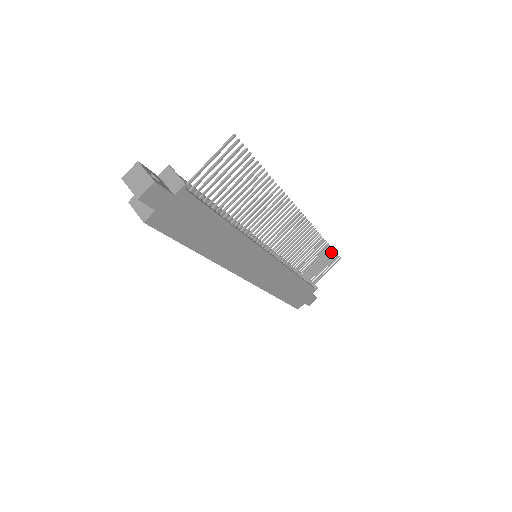
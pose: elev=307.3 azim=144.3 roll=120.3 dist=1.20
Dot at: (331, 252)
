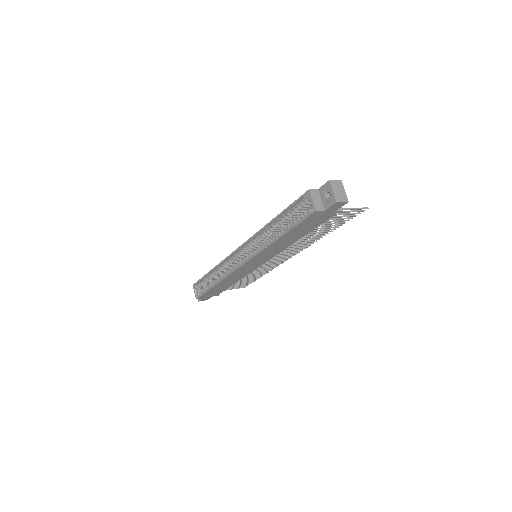
Dot at: (253, 281)
